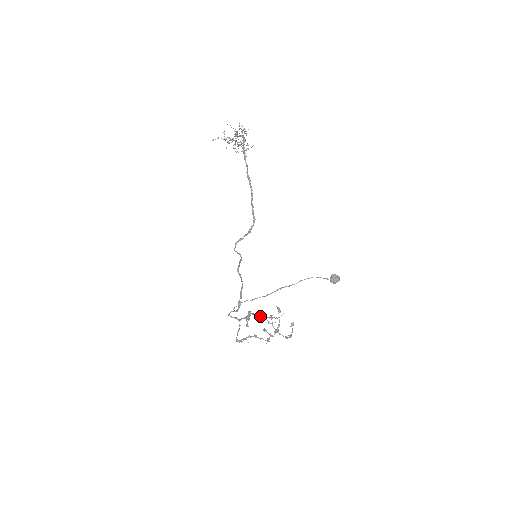
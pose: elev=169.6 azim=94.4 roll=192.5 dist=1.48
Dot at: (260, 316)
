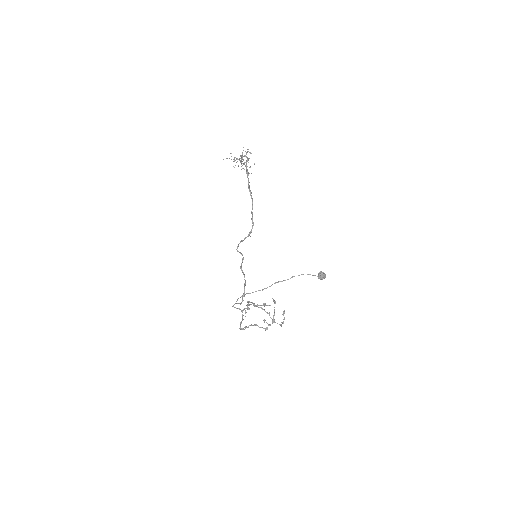
Dot at: (259, 307)
